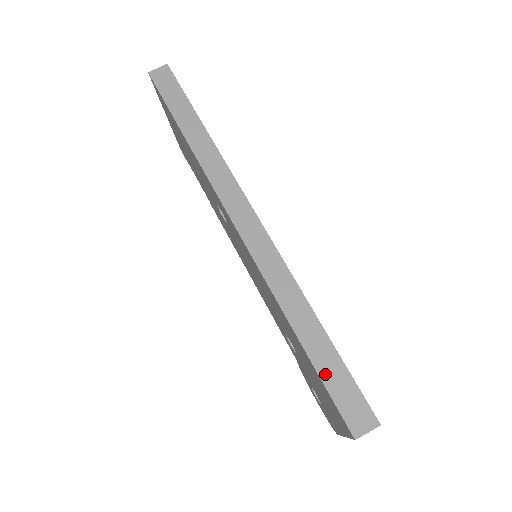
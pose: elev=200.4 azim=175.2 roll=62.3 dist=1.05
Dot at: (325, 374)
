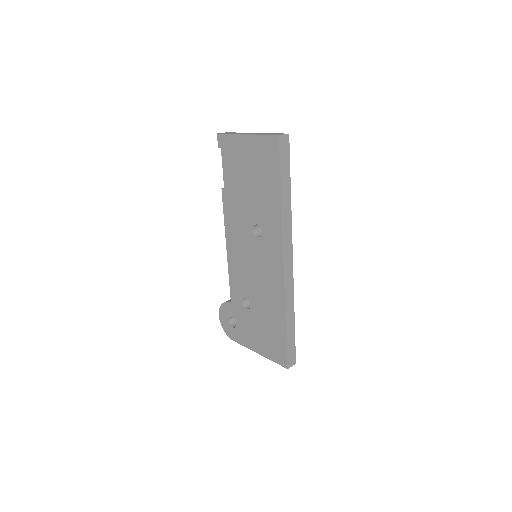
Dot at: (289, 343)
